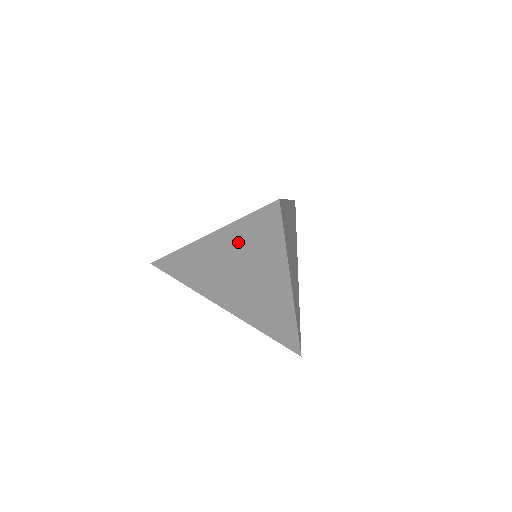
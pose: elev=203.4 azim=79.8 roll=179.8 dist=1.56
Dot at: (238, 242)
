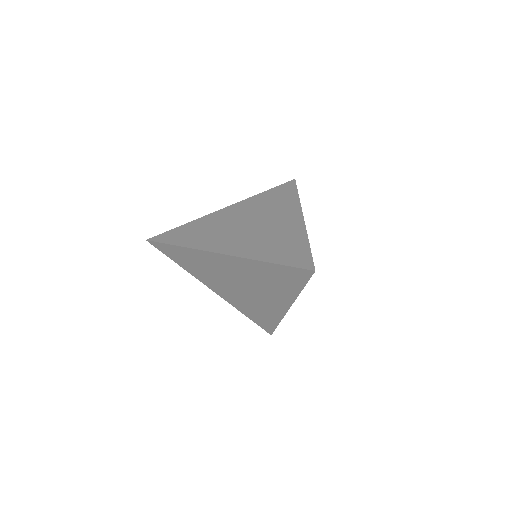
Dot at: (254, 271)
